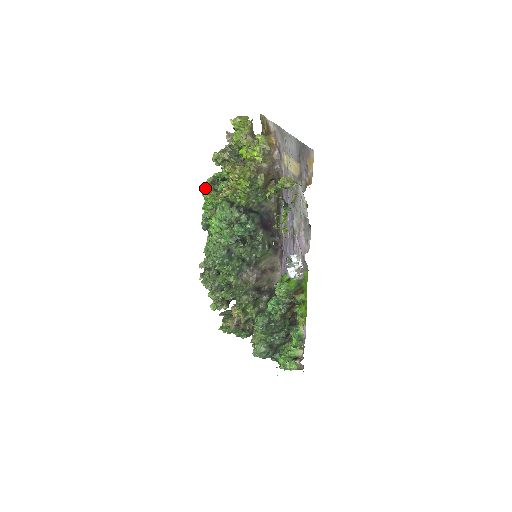
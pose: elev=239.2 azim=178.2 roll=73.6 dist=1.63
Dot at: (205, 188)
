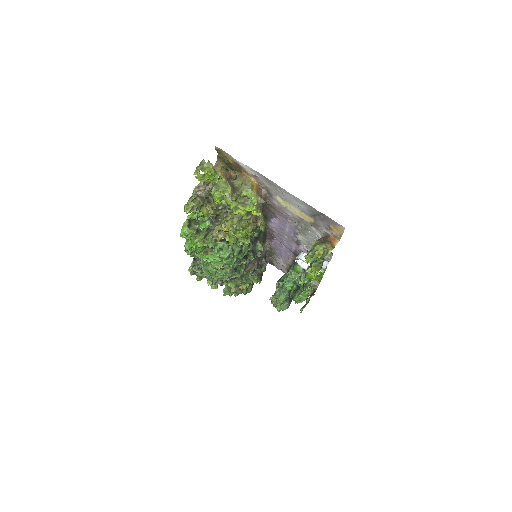
Dot at: (186, 235)
